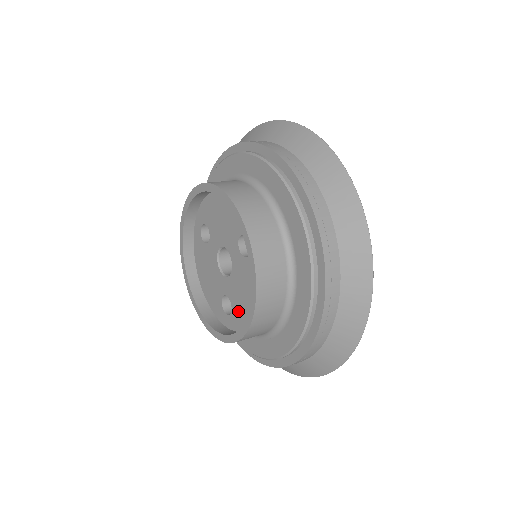
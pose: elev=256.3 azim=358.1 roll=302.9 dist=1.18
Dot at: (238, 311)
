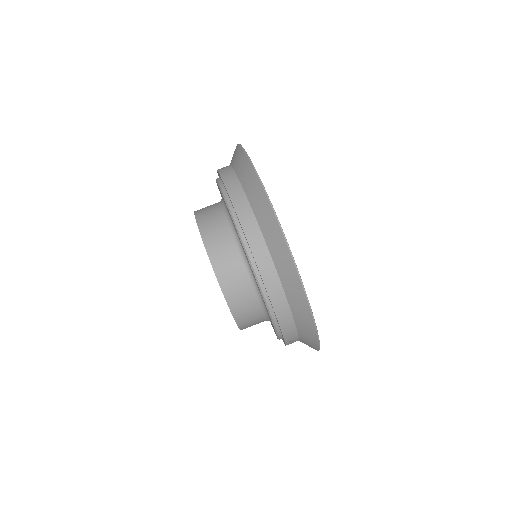
Dot at: occluded
